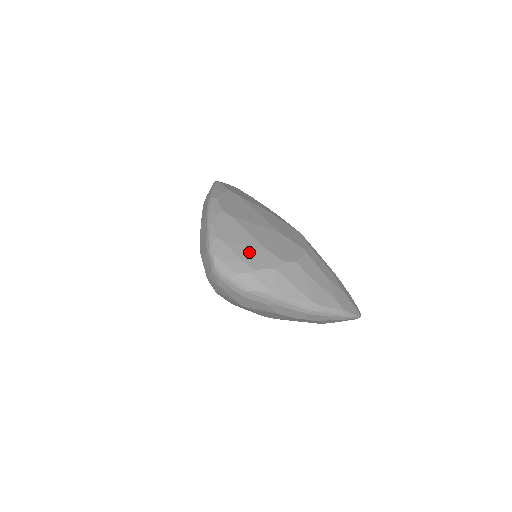
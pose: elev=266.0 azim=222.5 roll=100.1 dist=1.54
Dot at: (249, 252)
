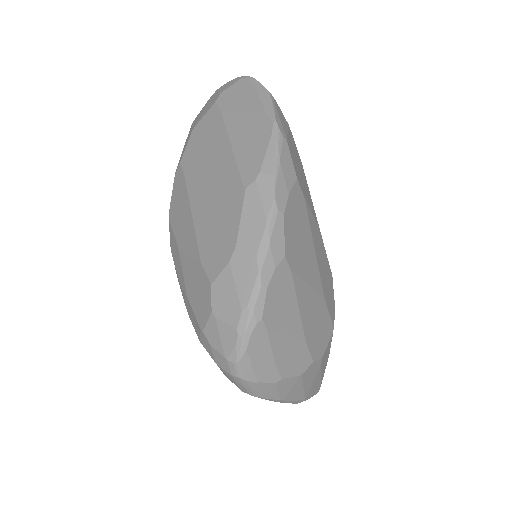
Dot at: (288, 348)
